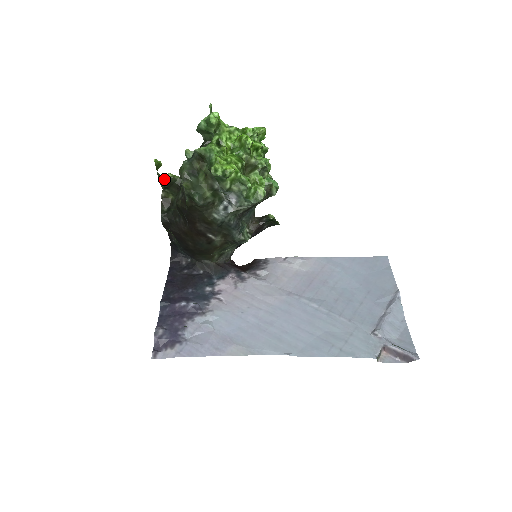
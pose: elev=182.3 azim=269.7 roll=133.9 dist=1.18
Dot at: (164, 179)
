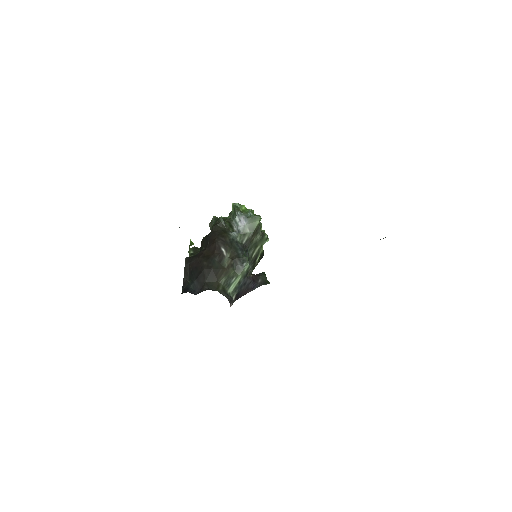
Dot at: (194, 246)
